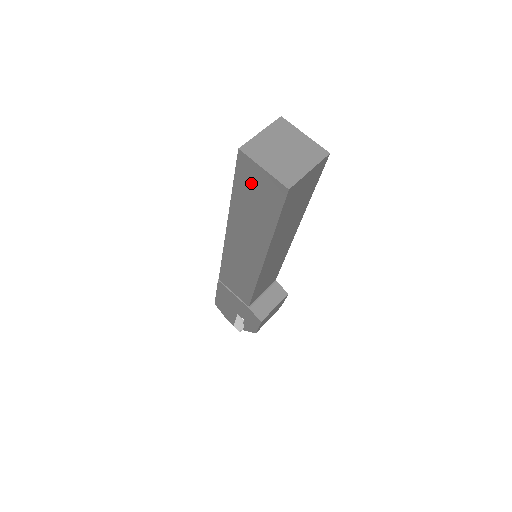
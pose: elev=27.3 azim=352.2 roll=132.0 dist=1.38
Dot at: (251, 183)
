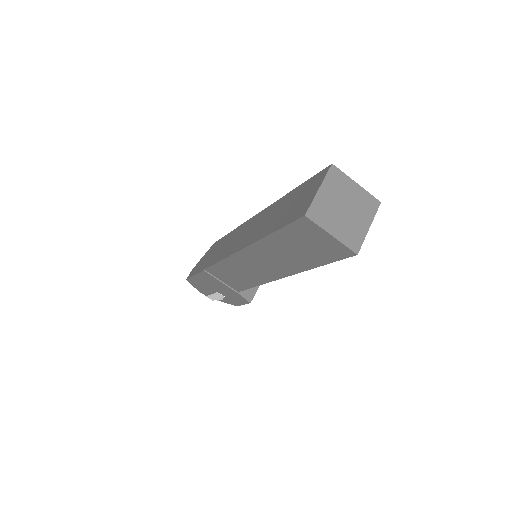
Dot at: (306, 237)
